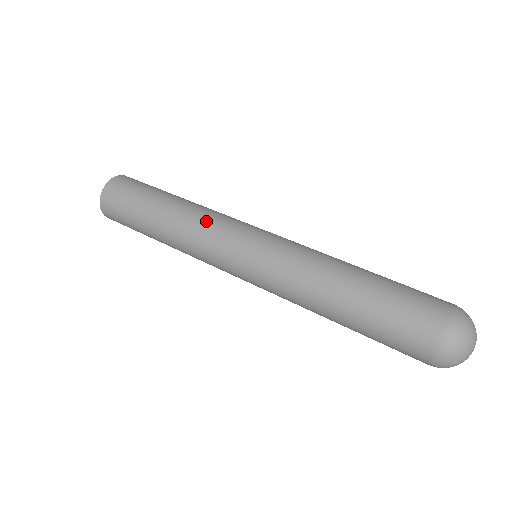
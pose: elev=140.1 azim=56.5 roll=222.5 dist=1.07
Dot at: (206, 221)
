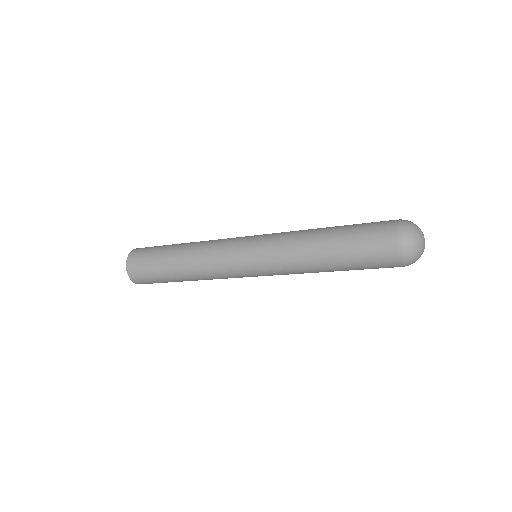
Dot at: occluded
